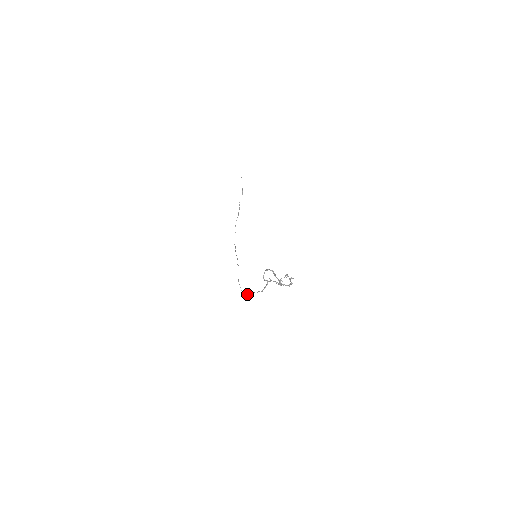
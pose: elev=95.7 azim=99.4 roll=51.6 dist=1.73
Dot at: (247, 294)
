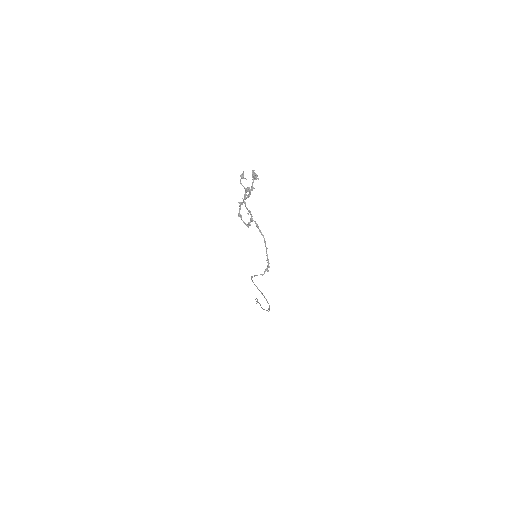
Dot at: (266, 269)
